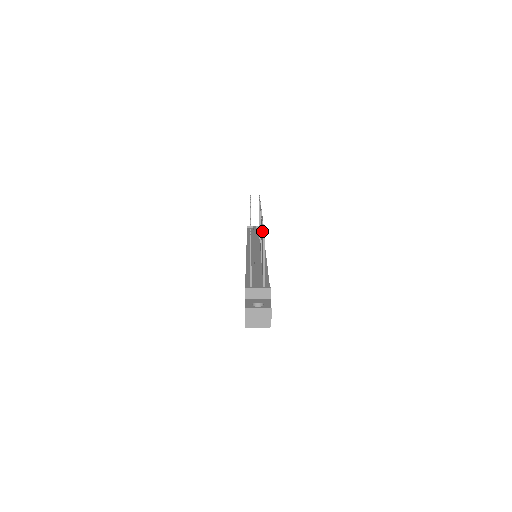
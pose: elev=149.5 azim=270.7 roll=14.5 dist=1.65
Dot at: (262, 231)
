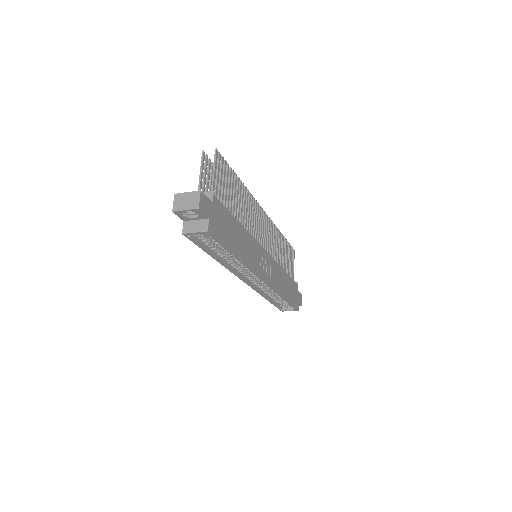
Dot at: (232, 176)
